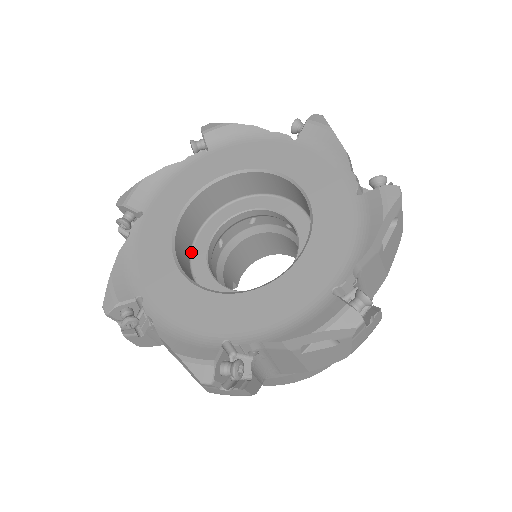
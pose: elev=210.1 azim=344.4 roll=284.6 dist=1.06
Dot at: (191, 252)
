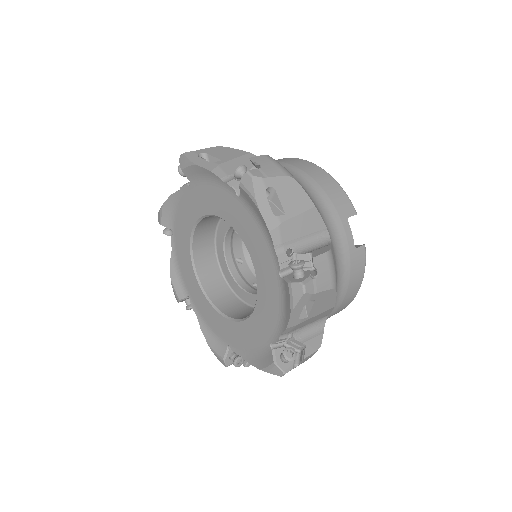
Dot at: (216, 249)
